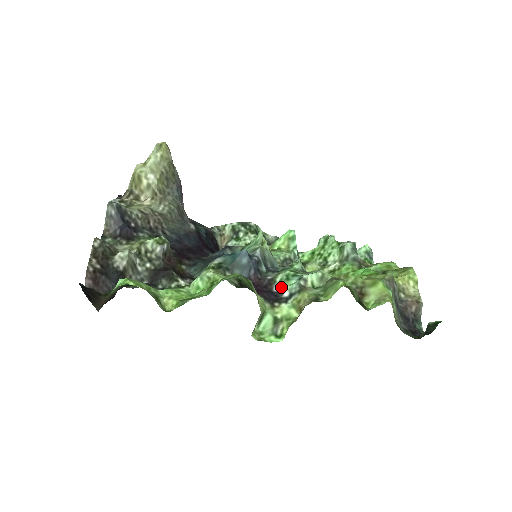
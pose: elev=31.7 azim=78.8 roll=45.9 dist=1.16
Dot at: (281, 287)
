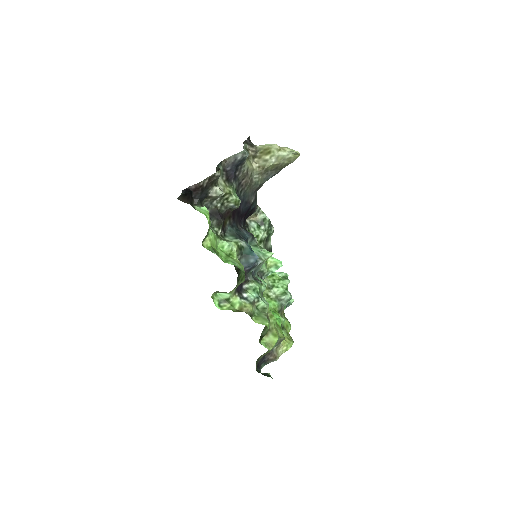
Dot at: (247, 289)
